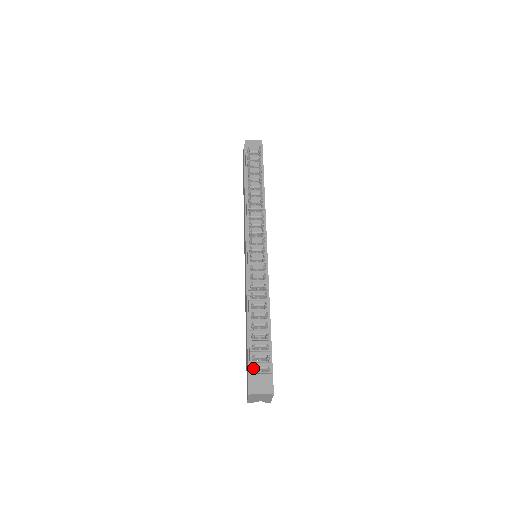
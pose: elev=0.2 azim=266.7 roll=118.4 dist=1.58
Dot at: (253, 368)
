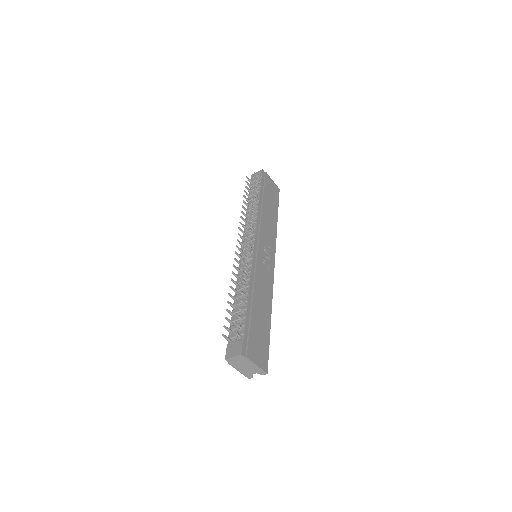
Dot at: occluded
